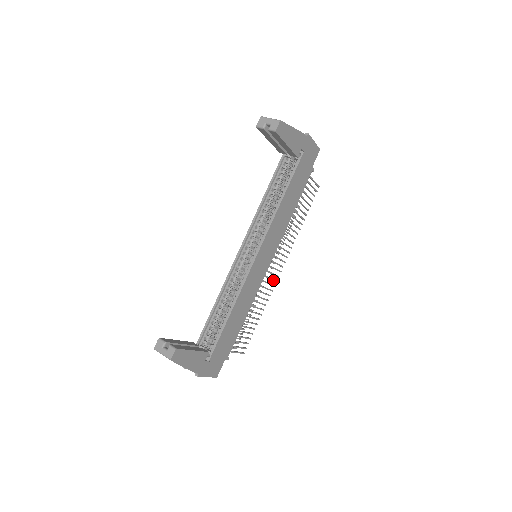
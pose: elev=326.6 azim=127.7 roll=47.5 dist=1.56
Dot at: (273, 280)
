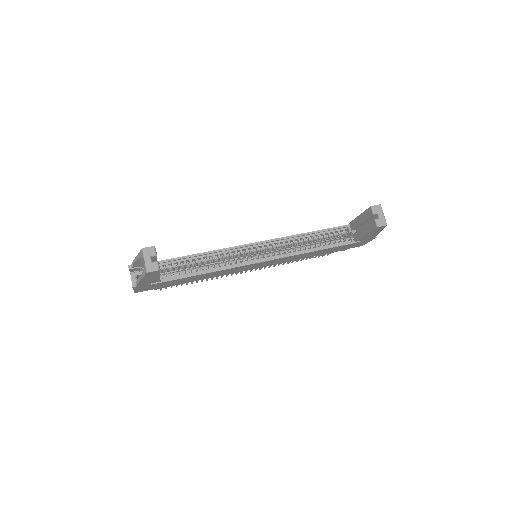
Dot at: (237, 273)
